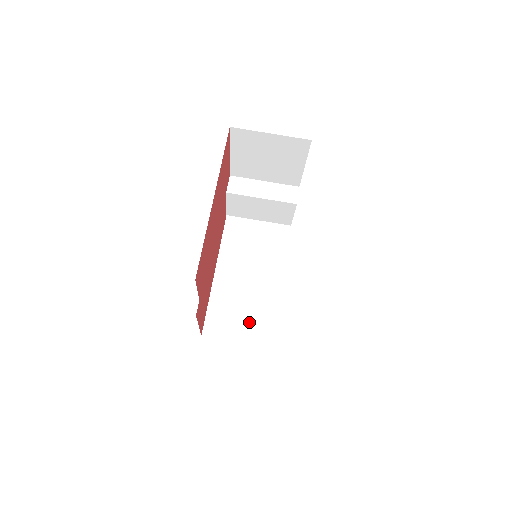
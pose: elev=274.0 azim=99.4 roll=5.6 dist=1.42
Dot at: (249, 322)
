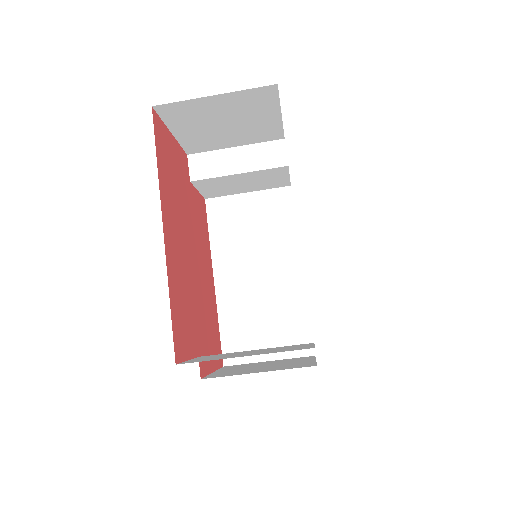
Dot at: (275, 332)
